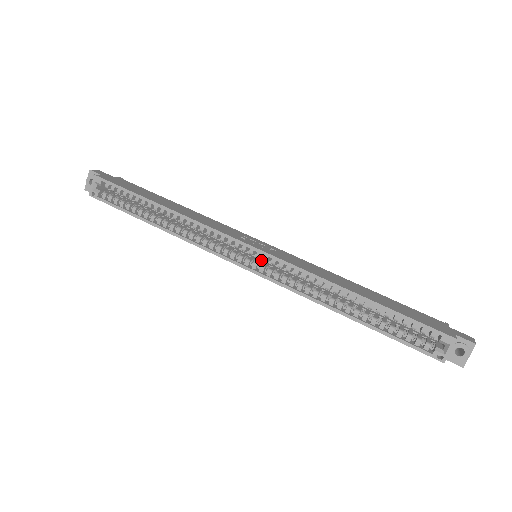
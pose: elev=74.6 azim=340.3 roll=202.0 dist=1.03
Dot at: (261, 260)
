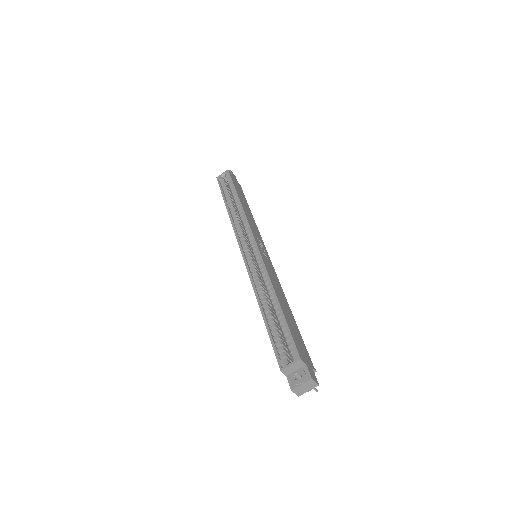
Dot at: (255, 258)
